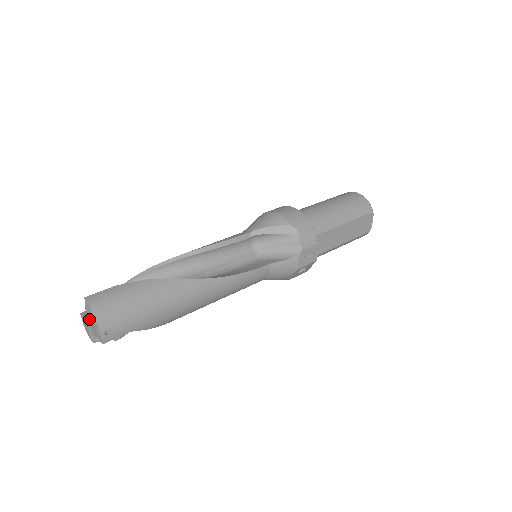
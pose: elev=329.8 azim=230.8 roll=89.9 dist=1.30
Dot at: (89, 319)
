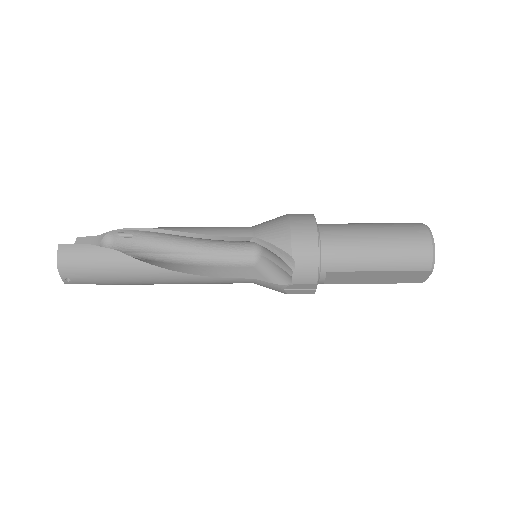
Dot at: occluded
